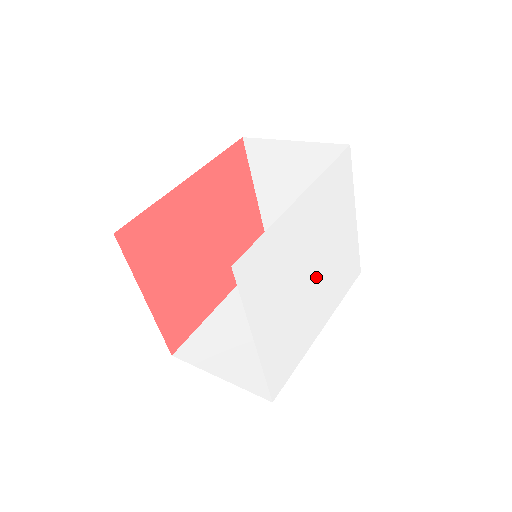
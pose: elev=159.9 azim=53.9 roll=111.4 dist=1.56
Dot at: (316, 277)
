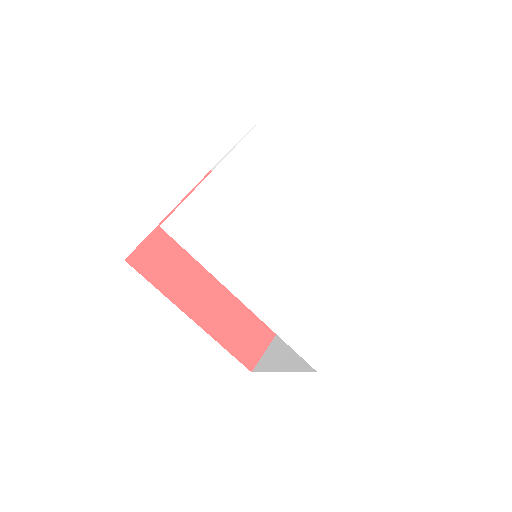
Dot at: (285, 253)
